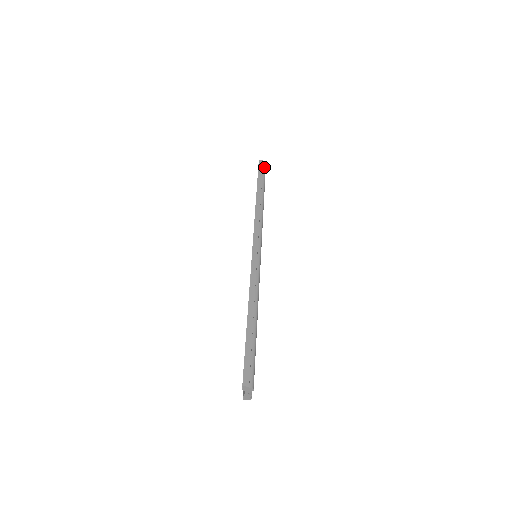
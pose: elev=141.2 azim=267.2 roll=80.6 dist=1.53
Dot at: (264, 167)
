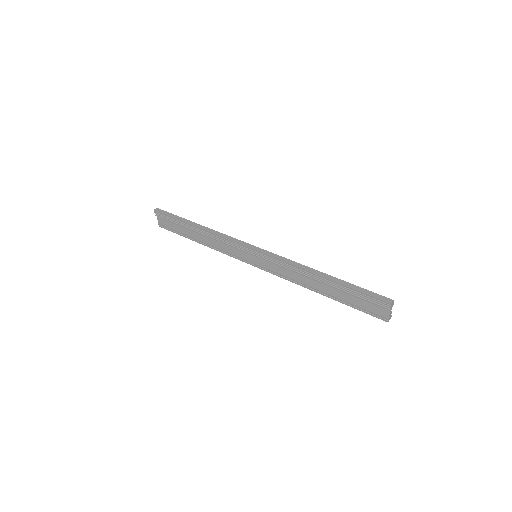
Dot at: (165, 211)
